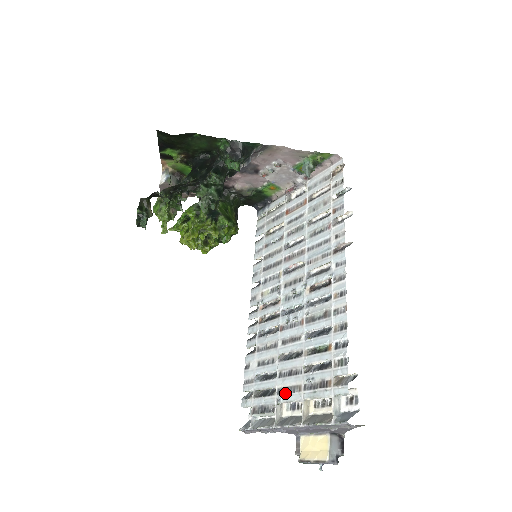
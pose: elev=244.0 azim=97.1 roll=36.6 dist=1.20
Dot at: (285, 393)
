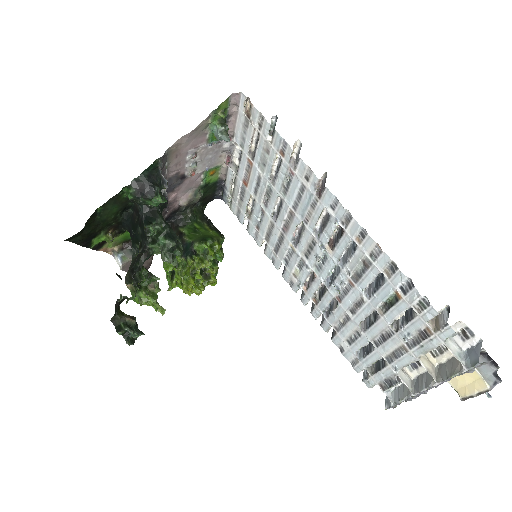
Dot at: (395, 360)
